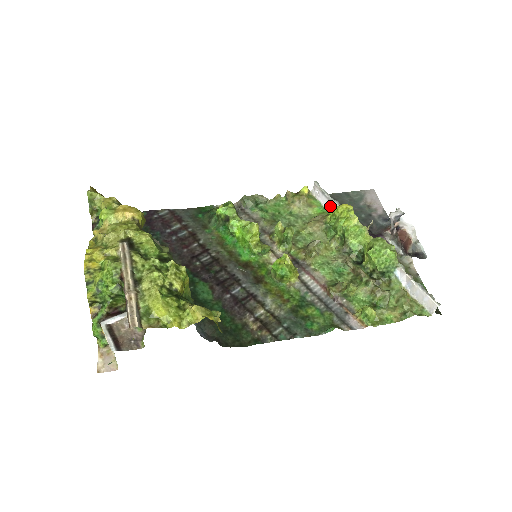
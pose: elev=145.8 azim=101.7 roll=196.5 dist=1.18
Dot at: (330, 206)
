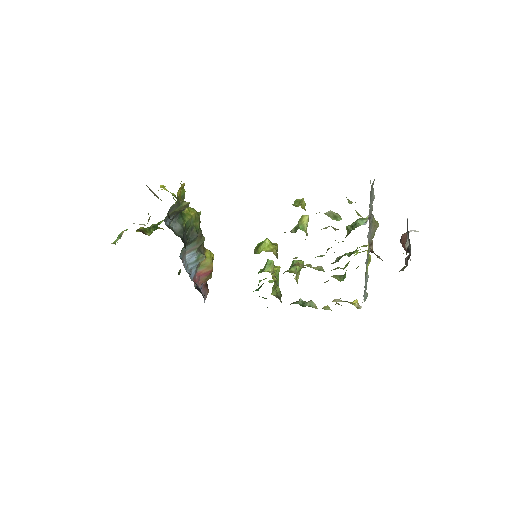
Dot at: occluded
